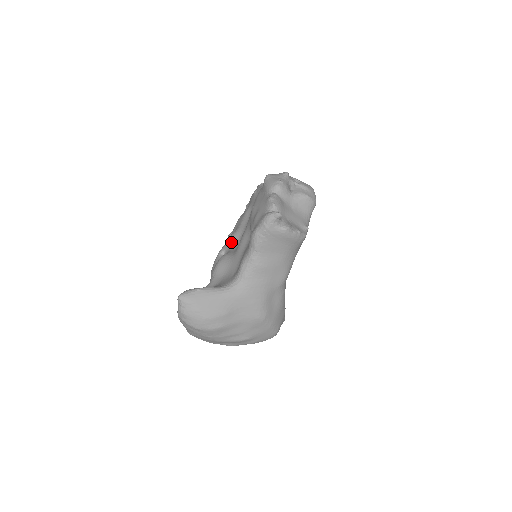
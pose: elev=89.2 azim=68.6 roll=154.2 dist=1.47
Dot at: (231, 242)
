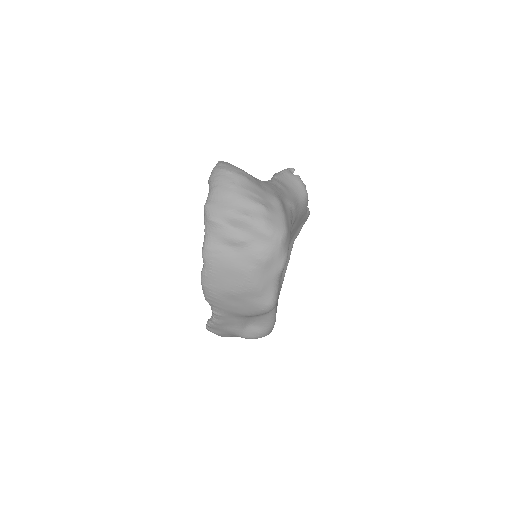
Dot at: occluded
